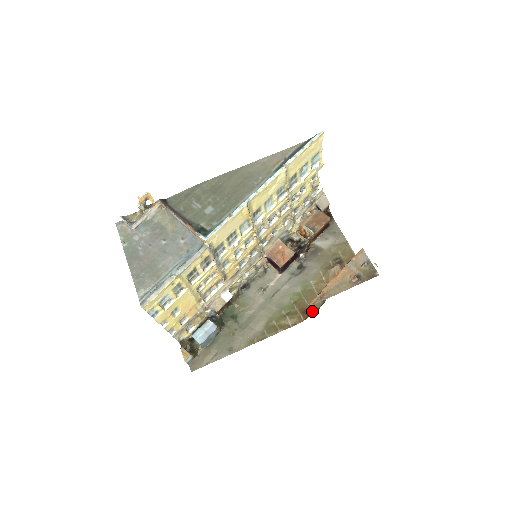
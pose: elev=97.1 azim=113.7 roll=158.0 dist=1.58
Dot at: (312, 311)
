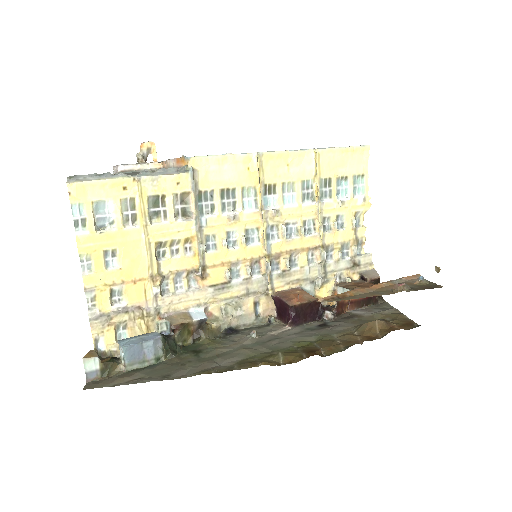
Dot at: (325, 355)
